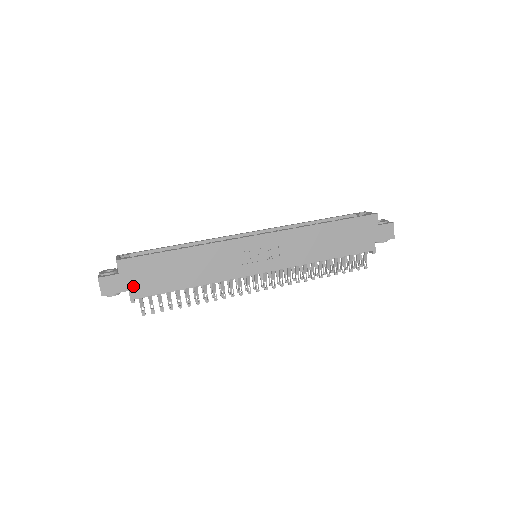
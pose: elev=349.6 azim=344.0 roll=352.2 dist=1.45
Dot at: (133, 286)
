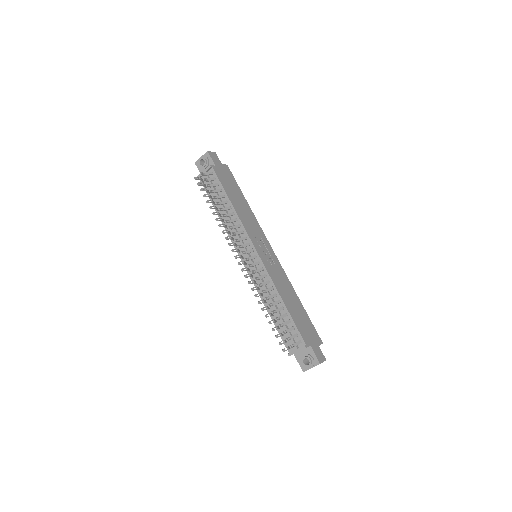
Dot at: (219, 169)
